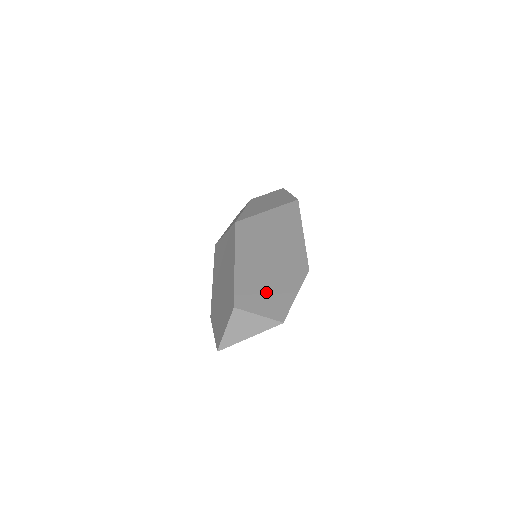
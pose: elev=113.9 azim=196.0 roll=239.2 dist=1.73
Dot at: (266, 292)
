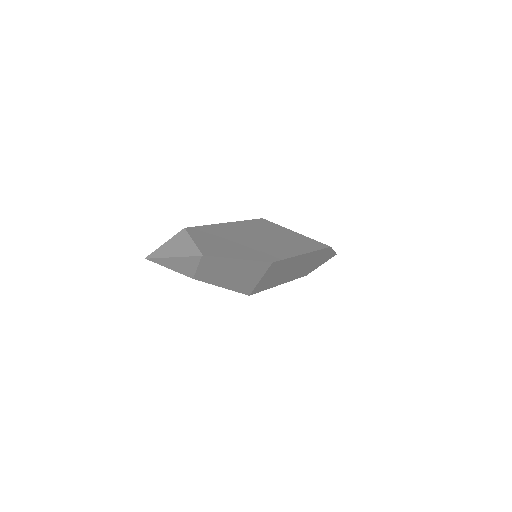
Dot at: (220, 242)
